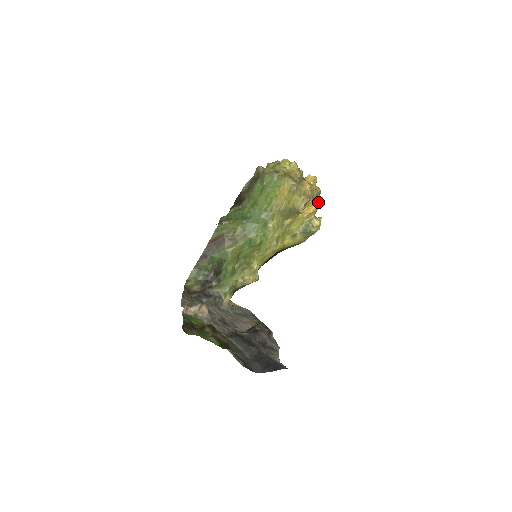
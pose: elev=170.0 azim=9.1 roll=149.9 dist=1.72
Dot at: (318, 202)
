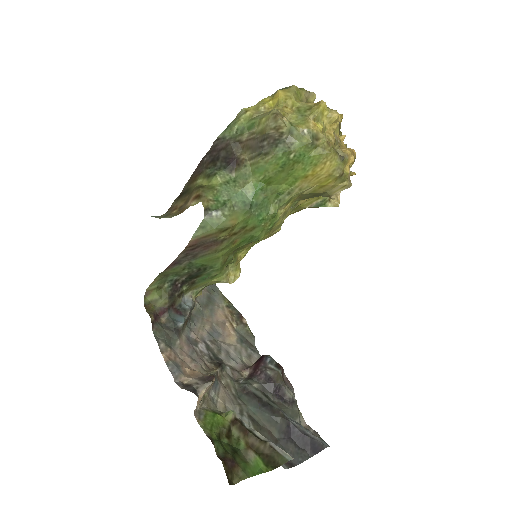
Dot at: (351, 174)
